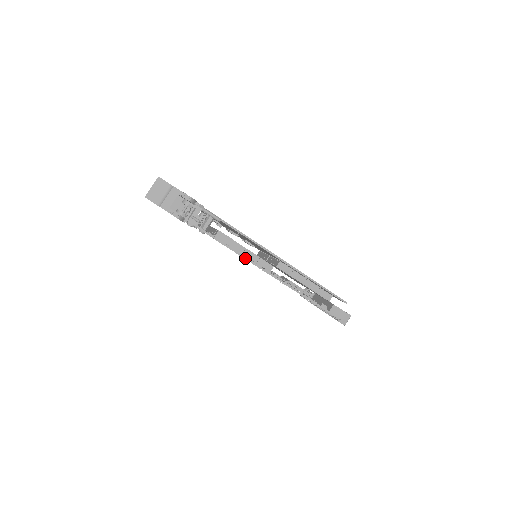
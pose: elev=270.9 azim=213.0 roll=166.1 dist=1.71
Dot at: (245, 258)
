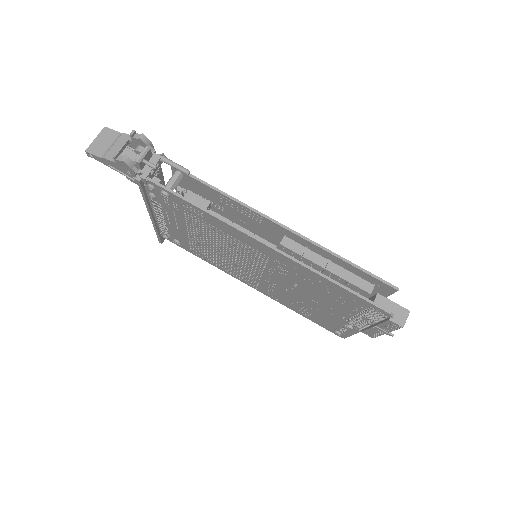
Dot at: (228, 223)
